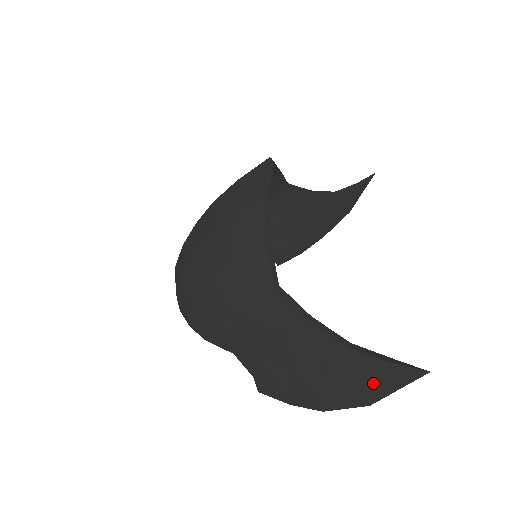
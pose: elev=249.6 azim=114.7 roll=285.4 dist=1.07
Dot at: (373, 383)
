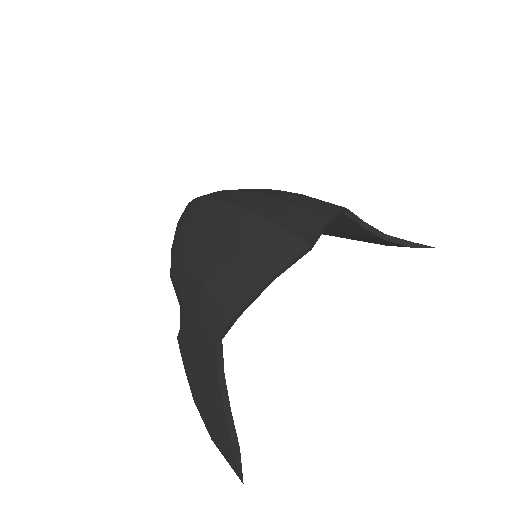
Dot at: (221, 440)
